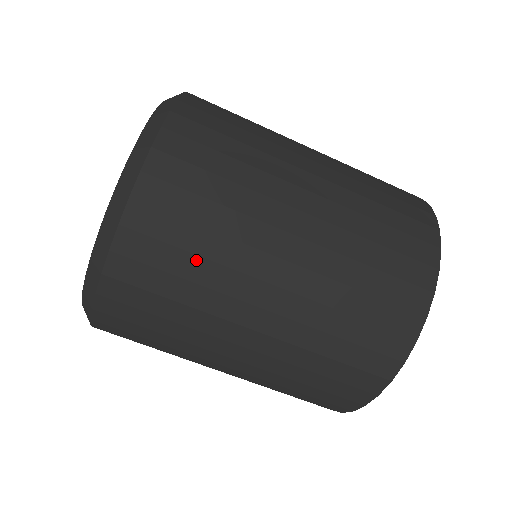
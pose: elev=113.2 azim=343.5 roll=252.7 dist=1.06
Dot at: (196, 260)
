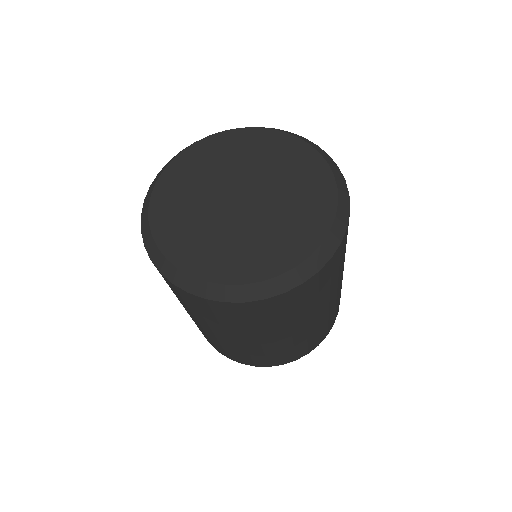
Dot at: (250, 323)
